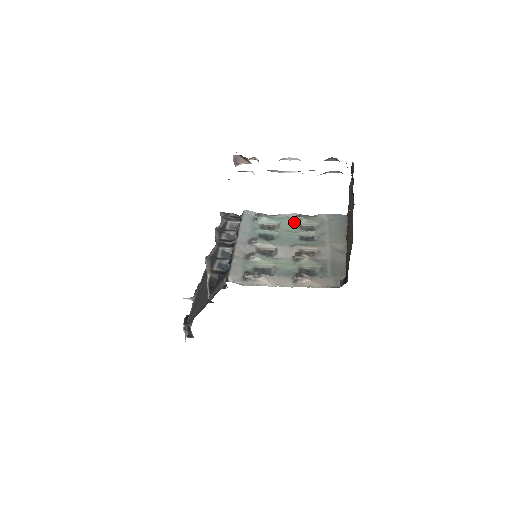
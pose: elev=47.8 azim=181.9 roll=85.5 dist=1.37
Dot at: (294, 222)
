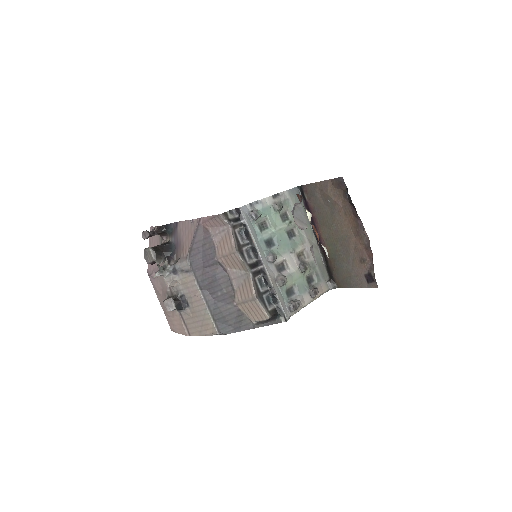
Dot at: (276, 212)
